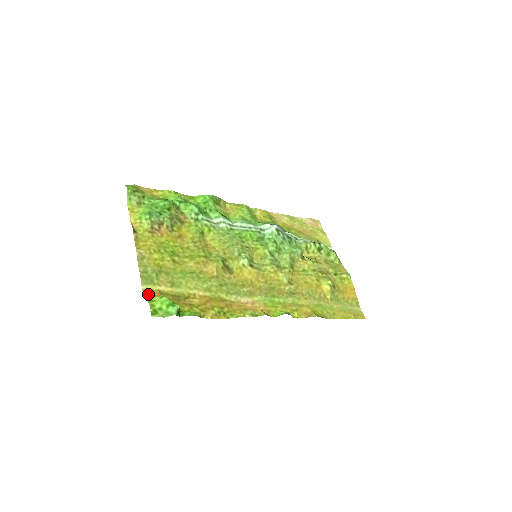
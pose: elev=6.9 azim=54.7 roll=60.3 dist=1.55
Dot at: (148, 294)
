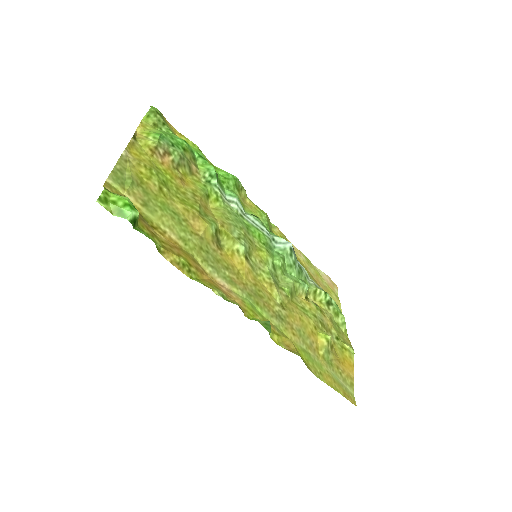
Dot at: (109, 188)
